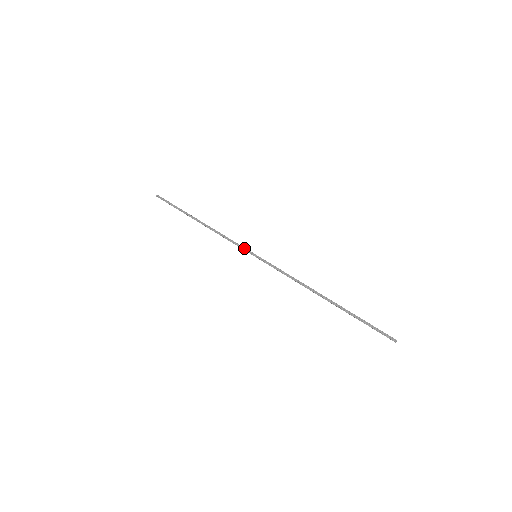
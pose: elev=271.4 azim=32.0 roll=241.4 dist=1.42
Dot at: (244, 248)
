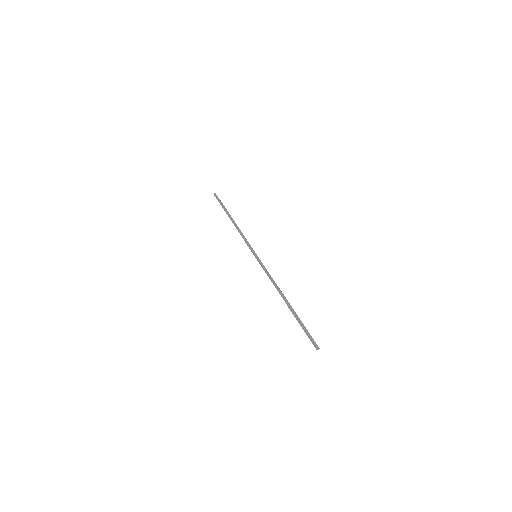
Dot at: (250, 248)
